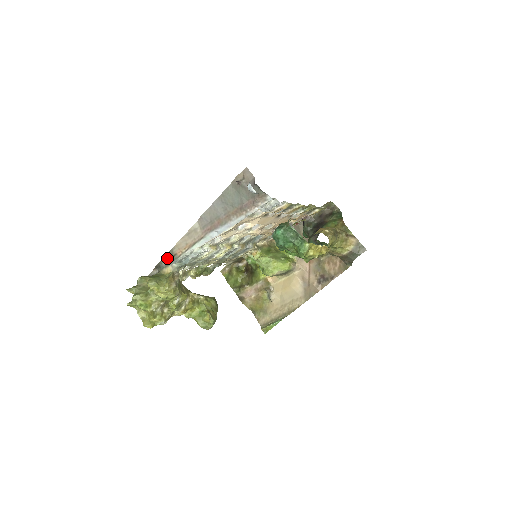
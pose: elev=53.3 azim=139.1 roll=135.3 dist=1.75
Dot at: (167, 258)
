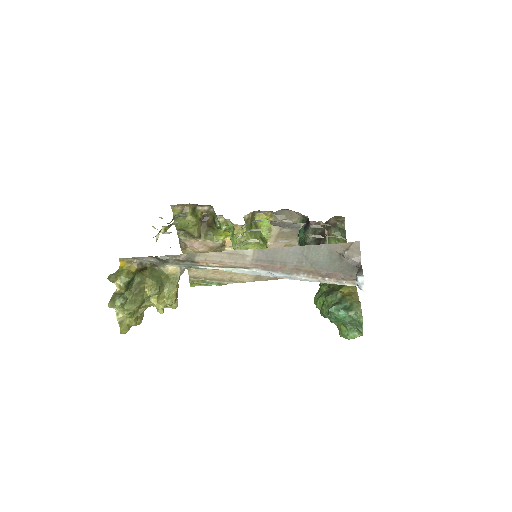
Dot at: (181, 258)
